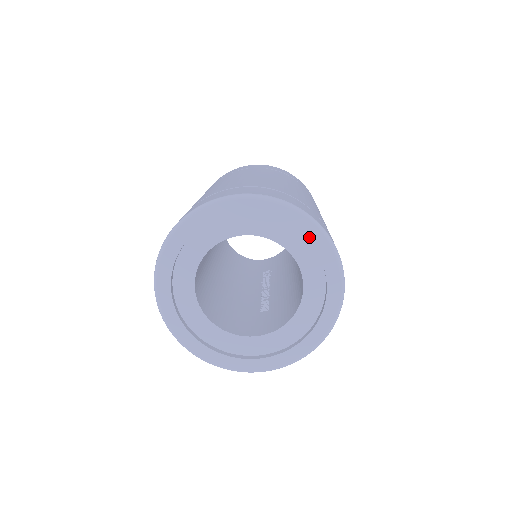
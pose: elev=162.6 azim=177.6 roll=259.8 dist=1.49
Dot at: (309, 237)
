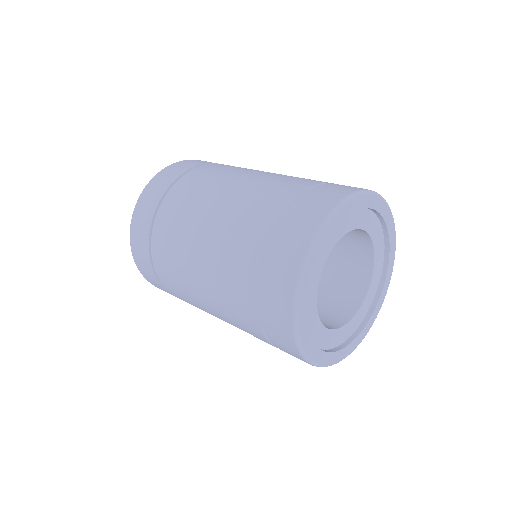
Dot at: (391, 245)
